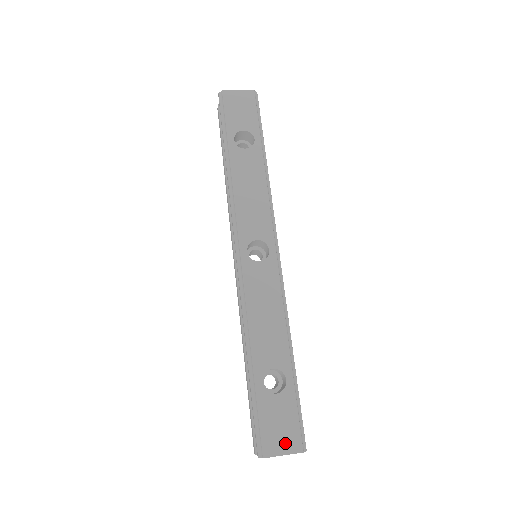
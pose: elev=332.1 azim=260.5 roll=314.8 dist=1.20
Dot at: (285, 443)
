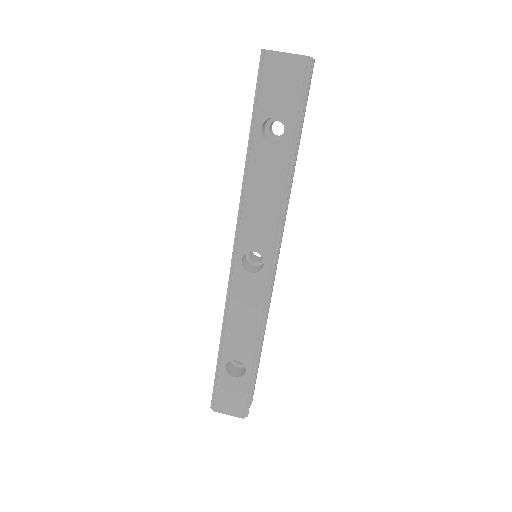
Dot at: (231, 409)
